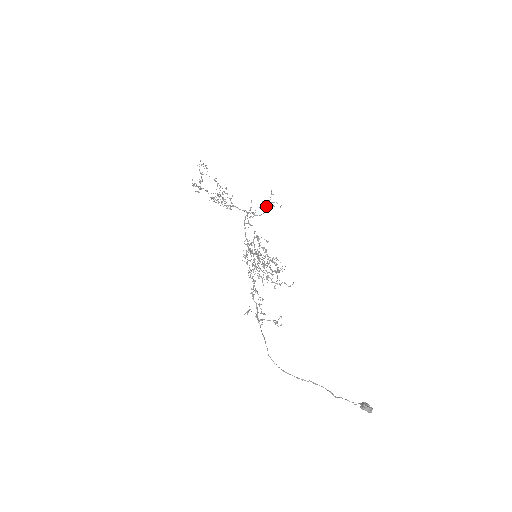
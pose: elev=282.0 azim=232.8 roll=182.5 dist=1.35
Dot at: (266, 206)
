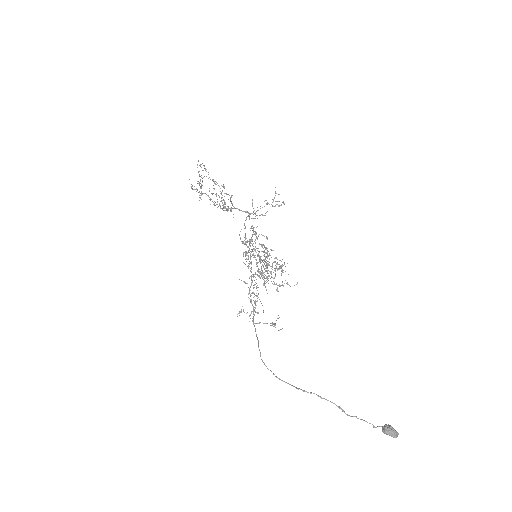
Dot at: occluded
